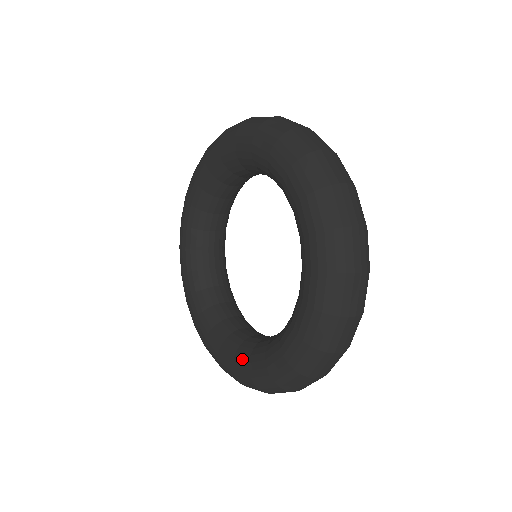
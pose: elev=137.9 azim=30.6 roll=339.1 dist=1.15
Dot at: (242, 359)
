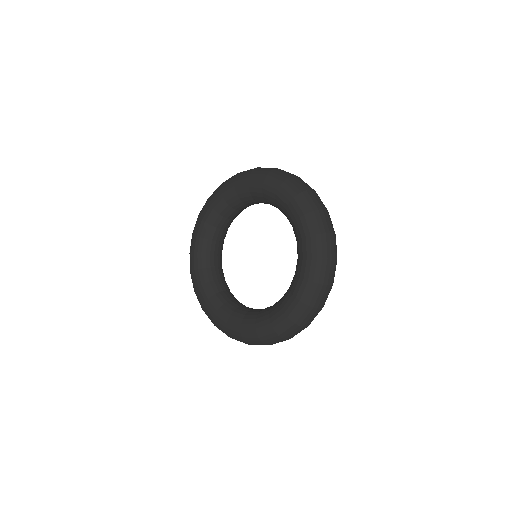
Dot at: (276, 312)
